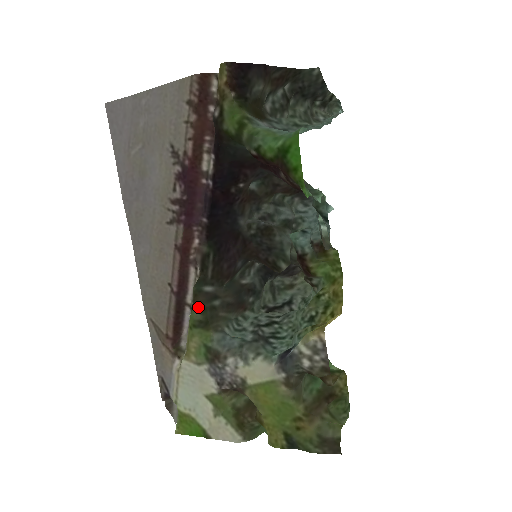
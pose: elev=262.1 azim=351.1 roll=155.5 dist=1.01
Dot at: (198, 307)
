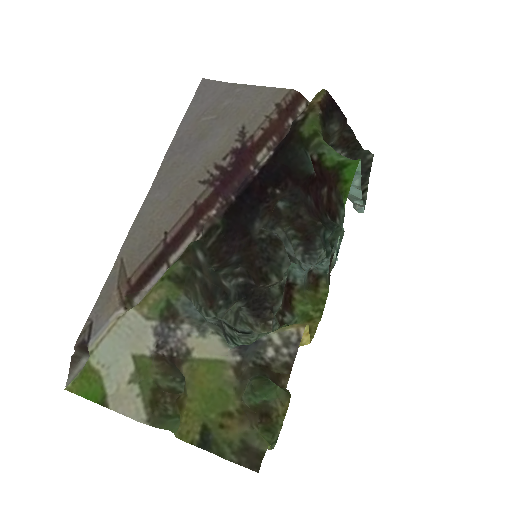
Dot at: (184, 261)
